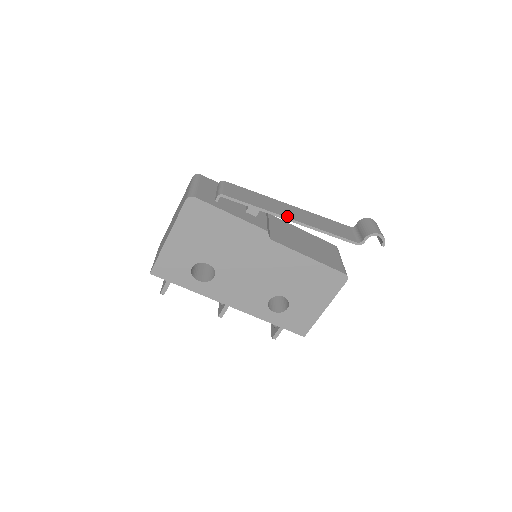
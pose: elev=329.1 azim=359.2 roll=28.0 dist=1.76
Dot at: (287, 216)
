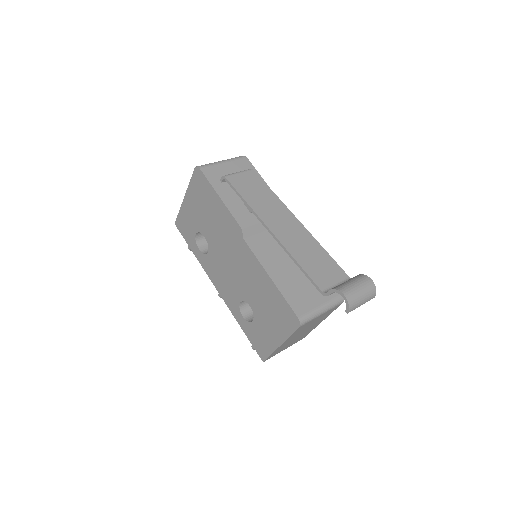
Dot at: (269, 225)
